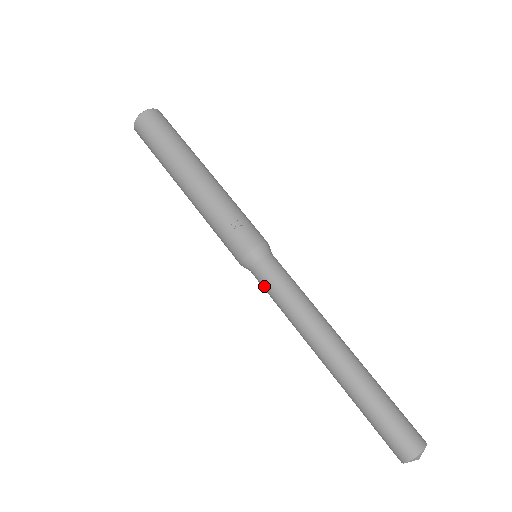
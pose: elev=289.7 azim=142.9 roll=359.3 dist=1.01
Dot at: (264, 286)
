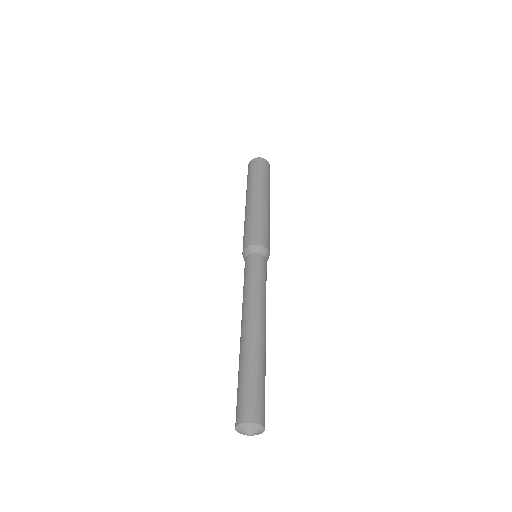
Dot at: (245, 270)
